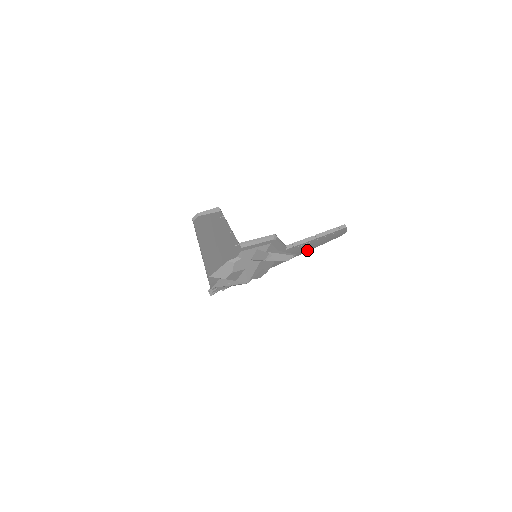
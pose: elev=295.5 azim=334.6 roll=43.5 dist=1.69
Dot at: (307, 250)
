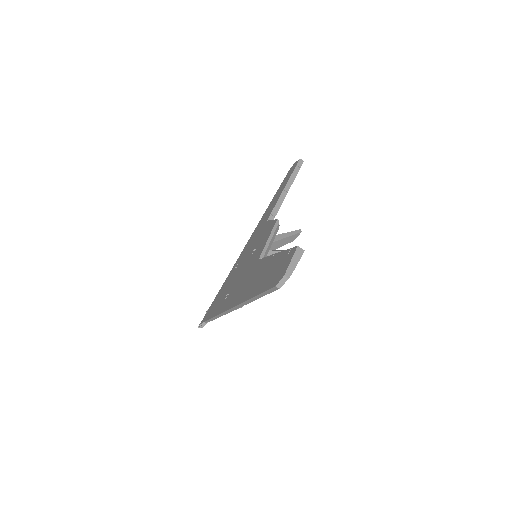
Dot at: occluded
